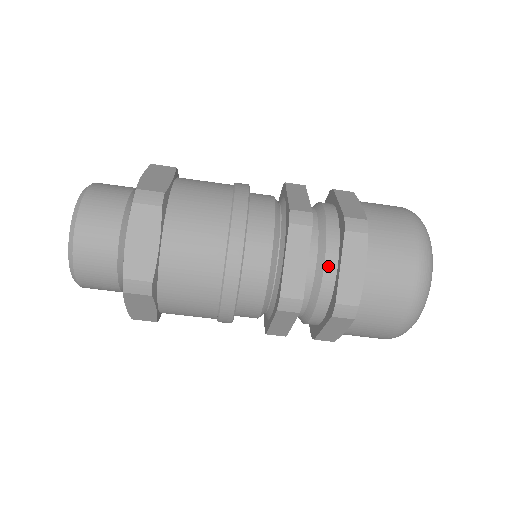
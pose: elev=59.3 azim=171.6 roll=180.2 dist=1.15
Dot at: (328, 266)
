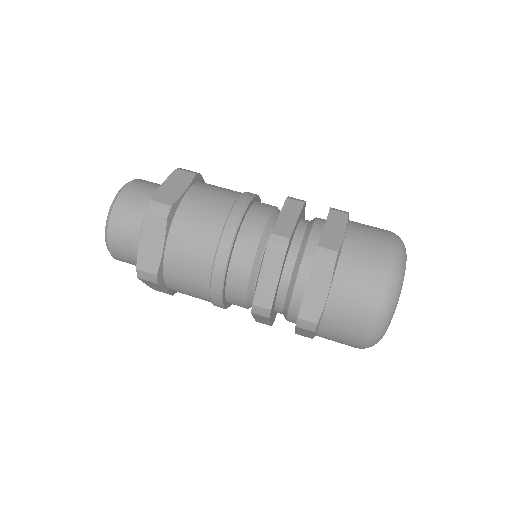
Dot at: (298, 285)
